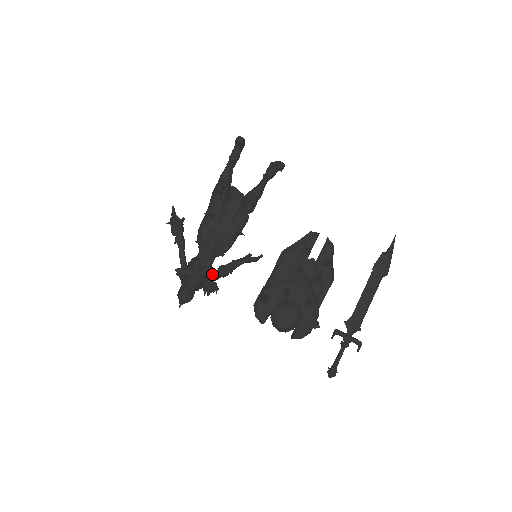
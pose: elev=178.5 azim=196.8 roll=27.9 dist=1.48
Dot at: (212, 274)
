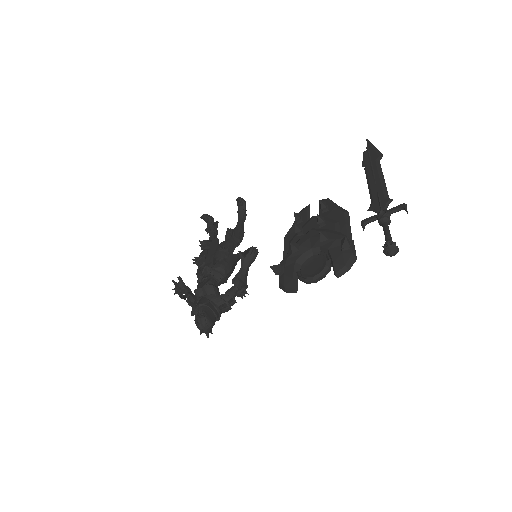
Dot at: occluded
